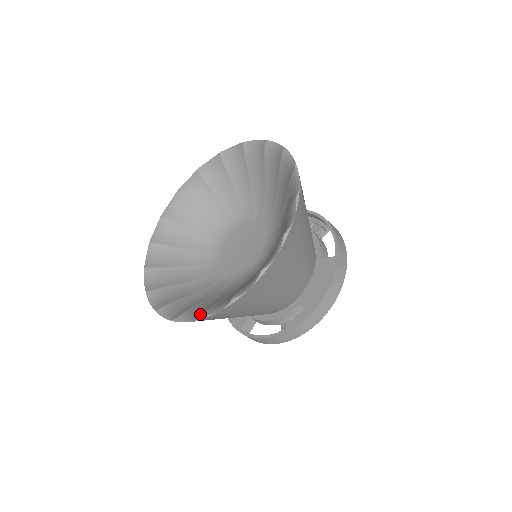
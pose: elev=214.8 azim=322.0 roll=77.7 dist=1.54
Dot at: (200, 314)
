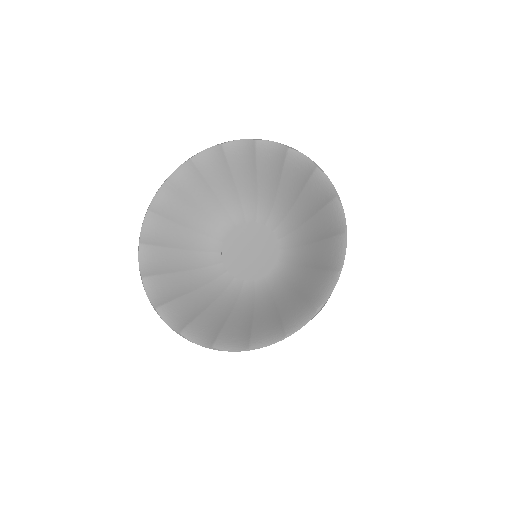
Dot at: (279, 333)
